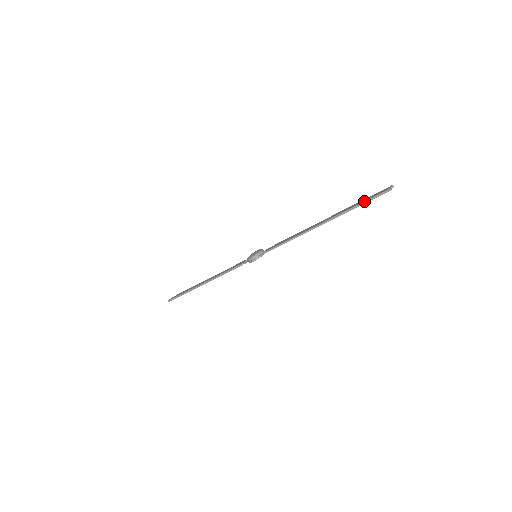
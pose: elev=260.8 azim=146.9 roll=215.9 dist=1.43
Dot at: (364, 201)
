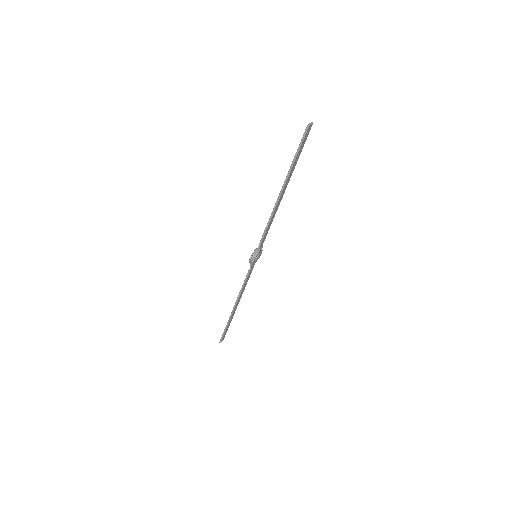
Dot at: (297, 149)
